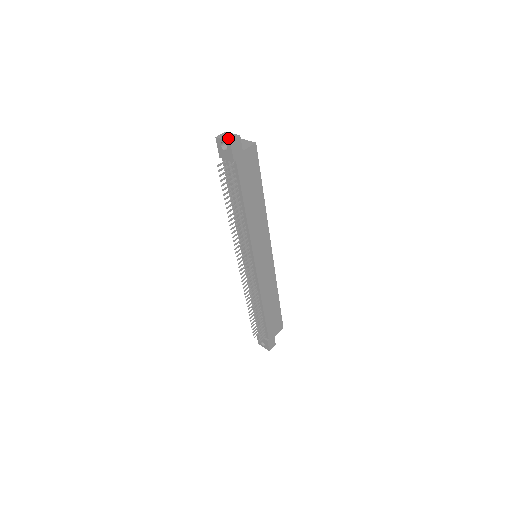
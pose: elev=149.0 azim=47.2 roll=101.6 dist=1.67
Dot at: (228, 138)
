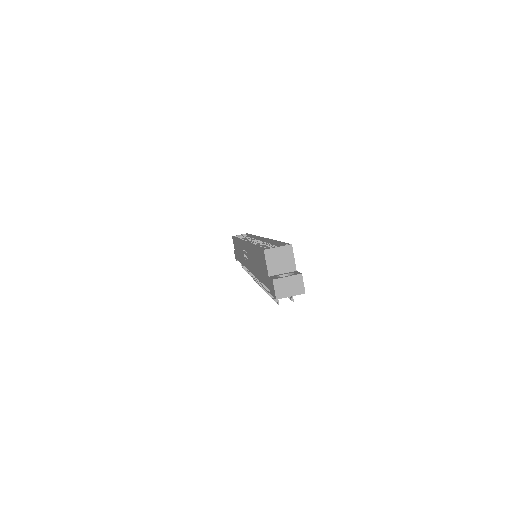
Dot at: (295, 290)
